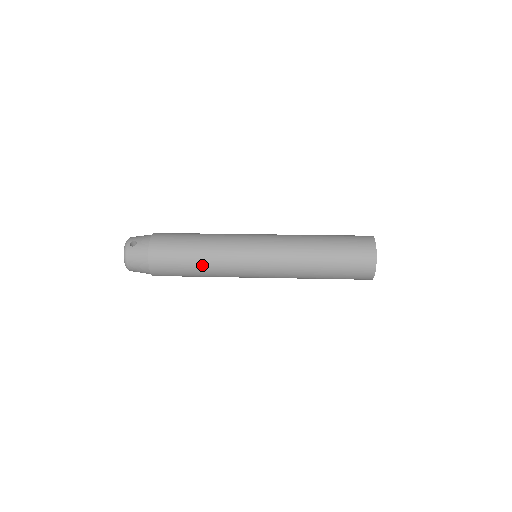
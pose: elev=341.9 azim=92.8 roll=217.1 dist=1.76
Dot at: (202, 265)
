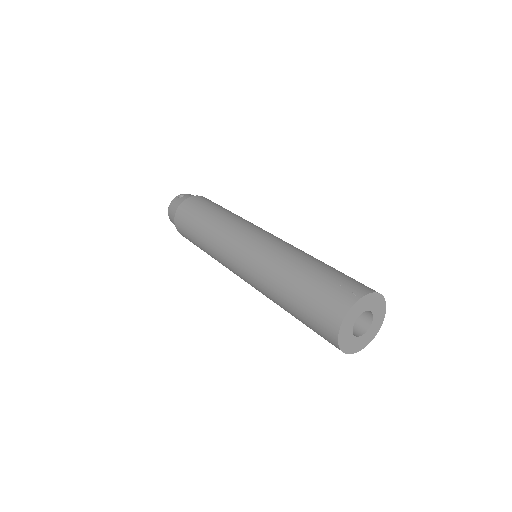
Dot at: (202, 235)
